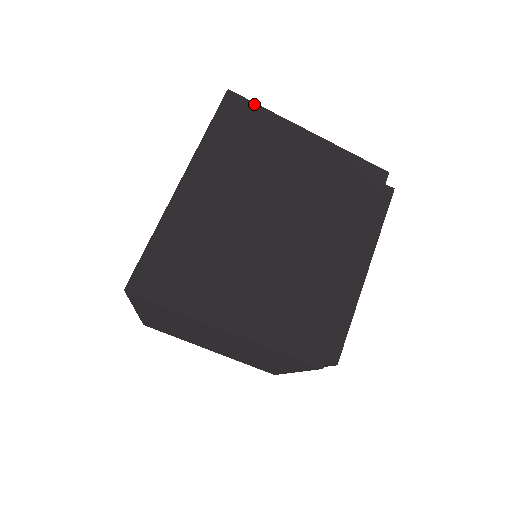
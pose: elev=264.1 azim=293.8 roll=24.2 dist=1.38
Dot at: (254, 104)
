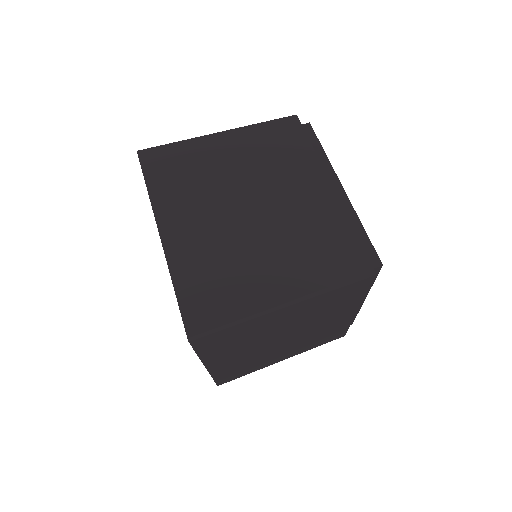
Dot at: (164, 146)
